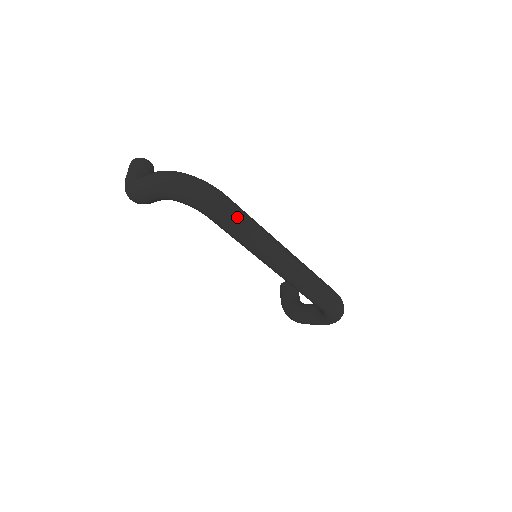
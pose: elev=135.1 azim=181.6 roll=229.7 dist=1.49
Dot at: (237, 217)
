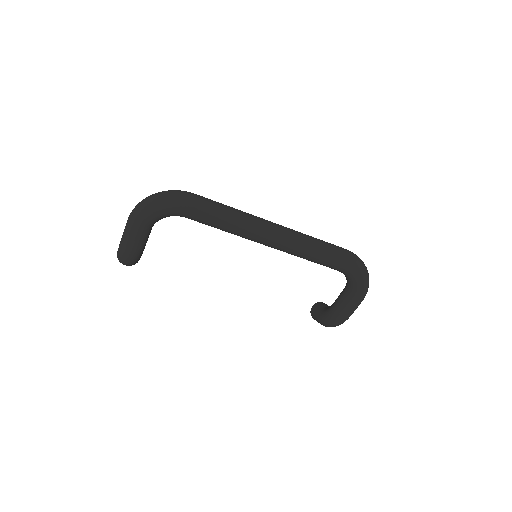
Dot at: (210, 203)
